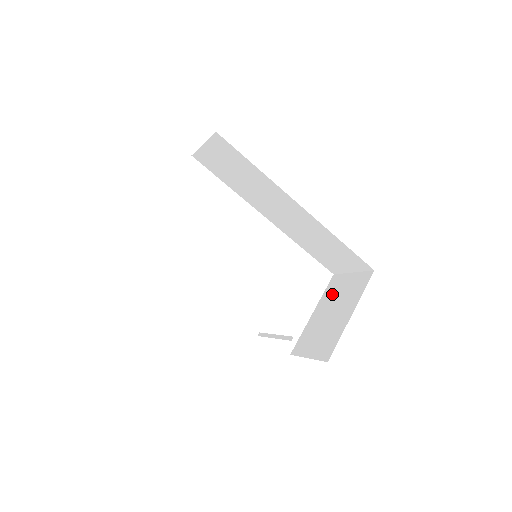
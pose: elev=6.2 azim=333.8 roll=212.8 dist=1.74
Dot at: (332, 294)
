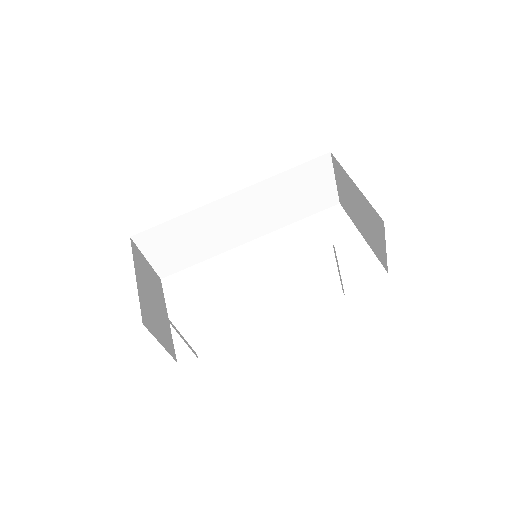
Dot at: (348, 207)
